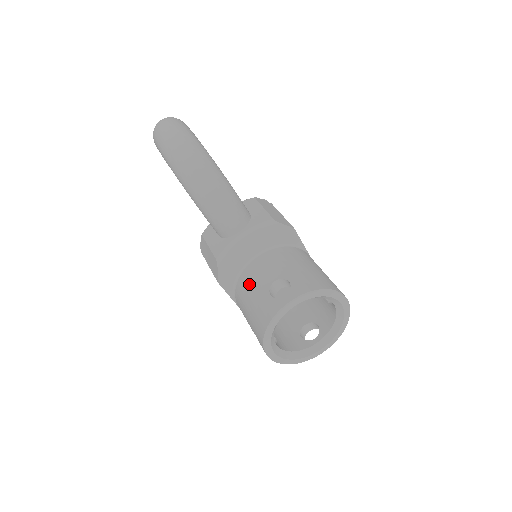
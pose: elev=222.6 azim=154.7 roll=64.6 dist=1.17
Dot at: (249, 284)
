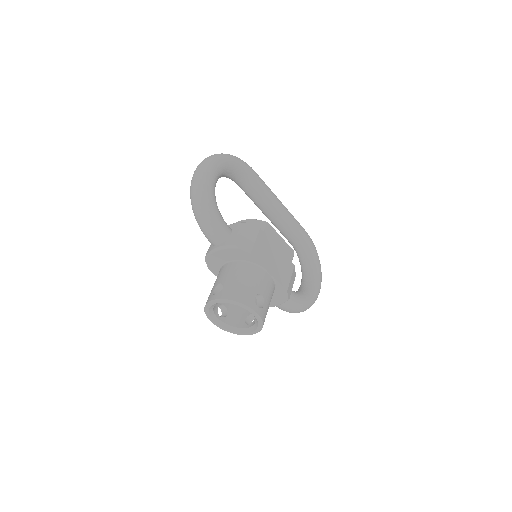
Dot at: (217, 278)
